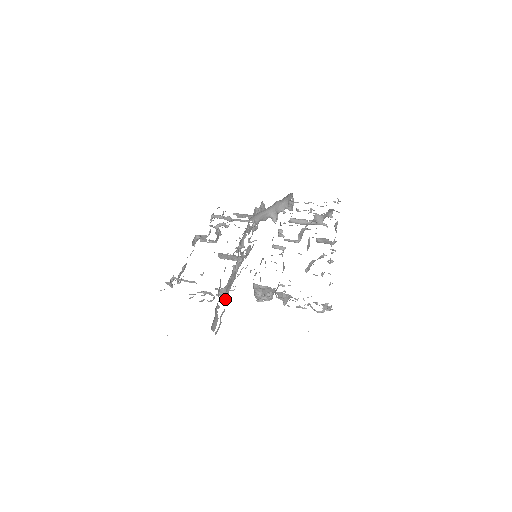
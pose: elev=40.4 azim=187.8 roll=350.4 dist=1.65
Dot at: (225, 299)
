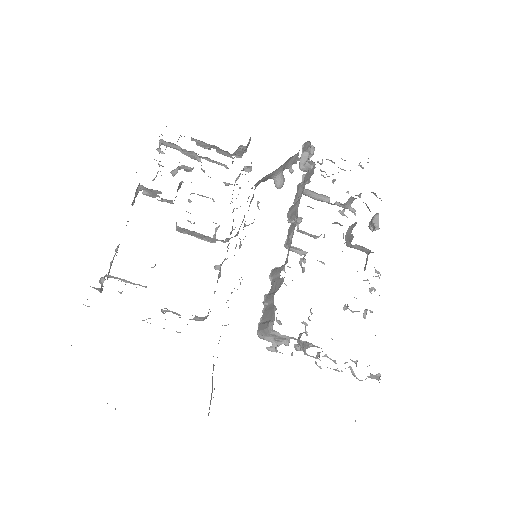
Dot at: occluded
